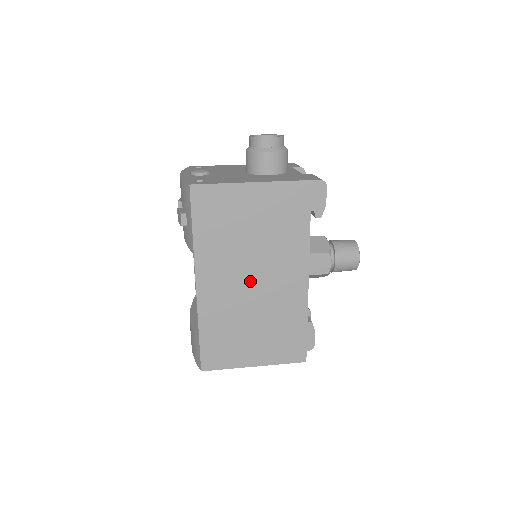
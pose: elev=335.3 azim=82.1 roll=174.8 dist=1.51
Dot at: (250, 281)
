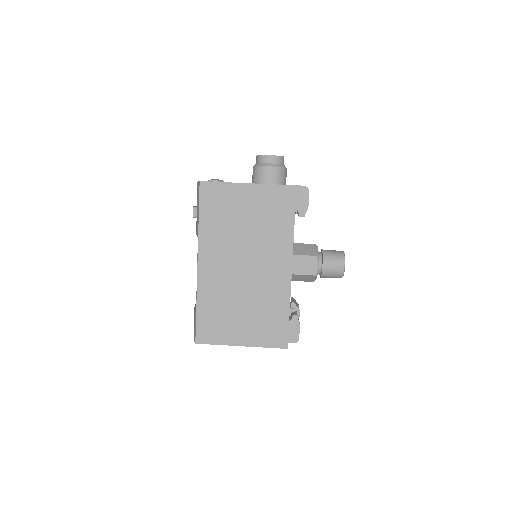
Dot at: (242, 266)
